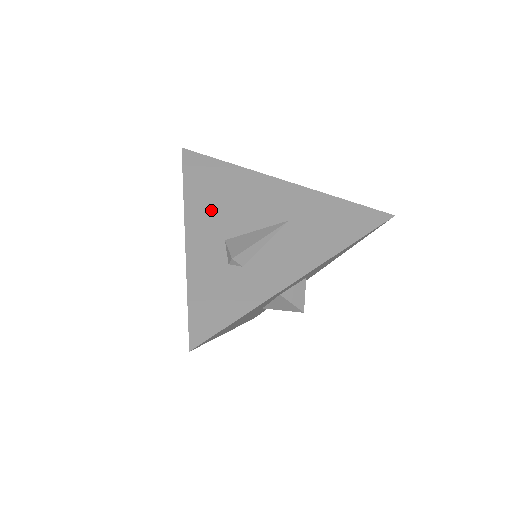
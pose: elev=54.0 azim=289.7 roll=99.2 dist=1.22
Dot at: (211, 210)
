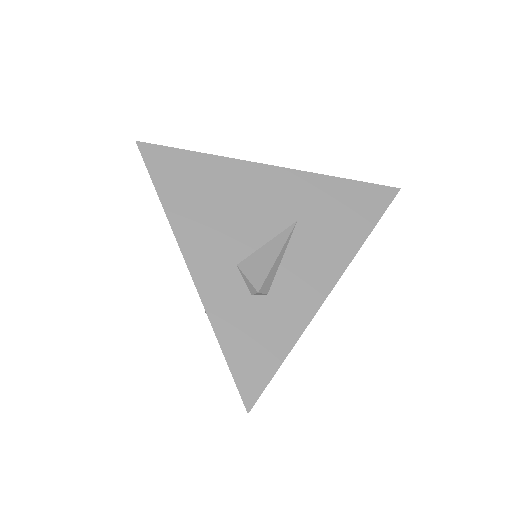
Dot at: (206, 227)
